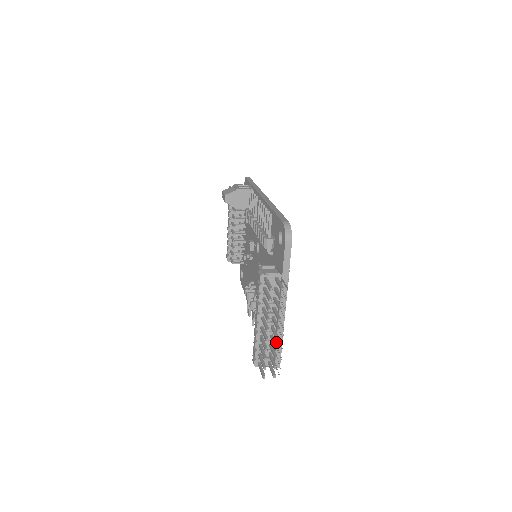
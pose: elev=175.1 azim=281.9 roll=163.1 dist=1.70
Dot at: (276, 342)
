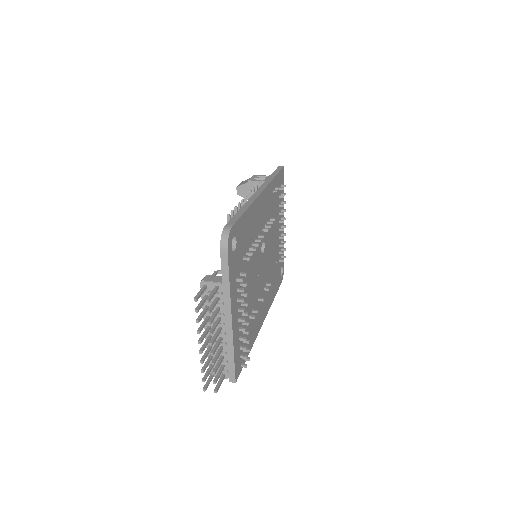
Dot at: (227, 355)
